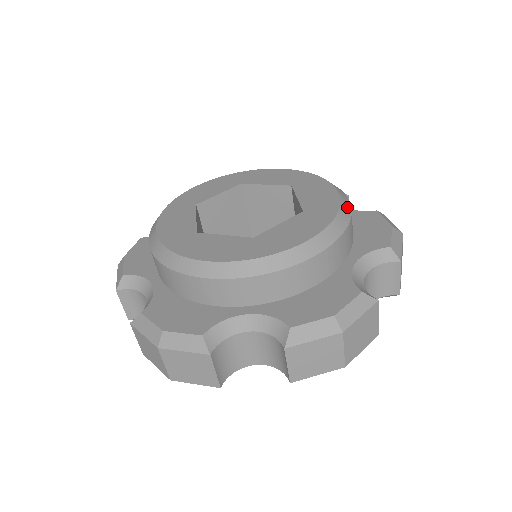
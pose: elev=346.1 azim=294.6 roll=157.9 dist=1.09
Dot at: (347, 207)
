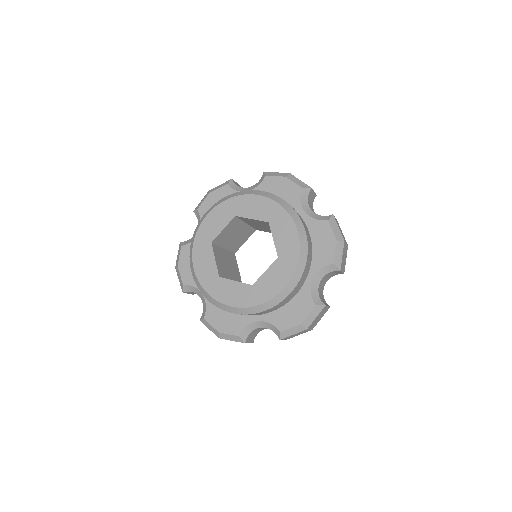
Dot at: (304, 249)
